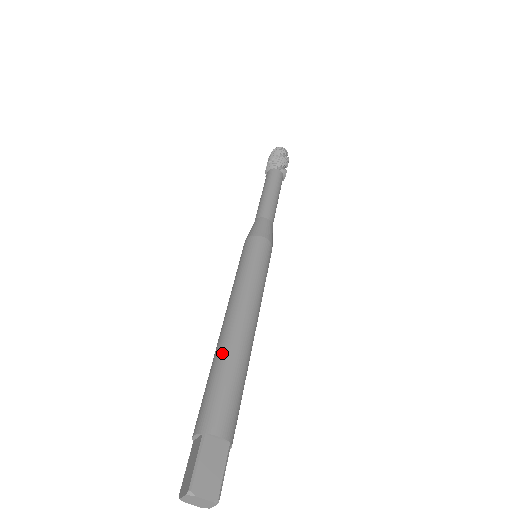
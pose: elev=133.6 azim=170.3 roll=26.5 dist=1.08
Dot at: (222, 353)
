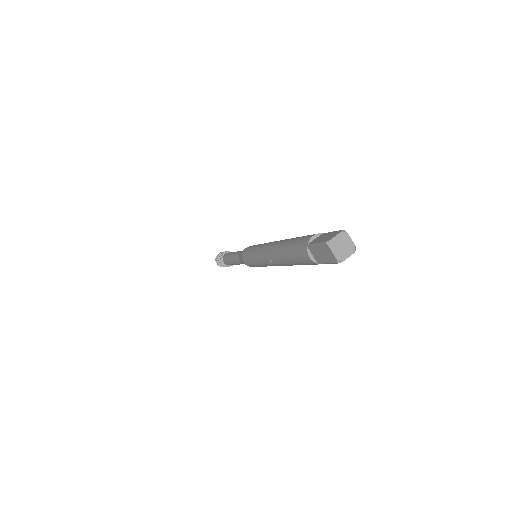
Dot at: occluded
